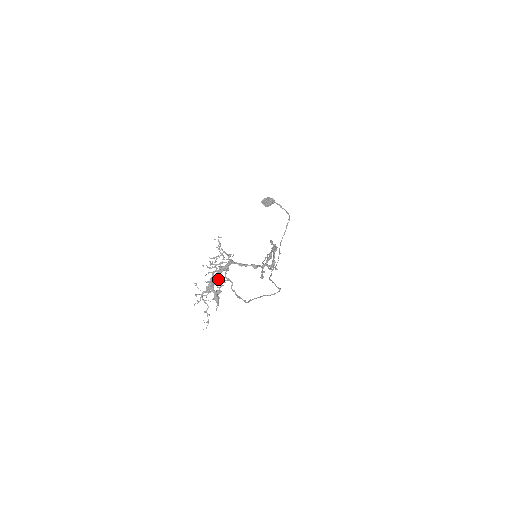
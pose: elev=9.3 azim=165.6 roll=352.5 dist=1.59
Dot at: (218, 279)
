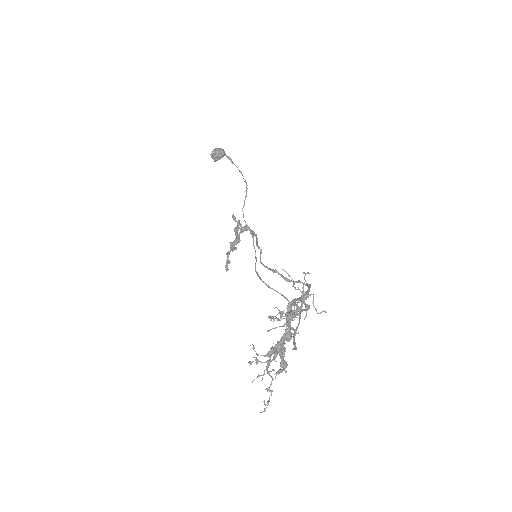
Dot at: (287, 334)
